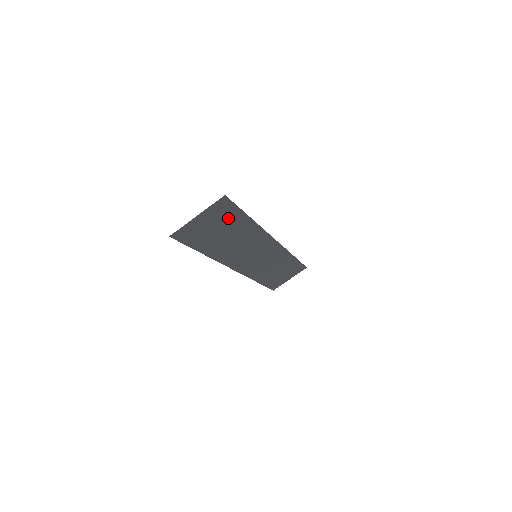
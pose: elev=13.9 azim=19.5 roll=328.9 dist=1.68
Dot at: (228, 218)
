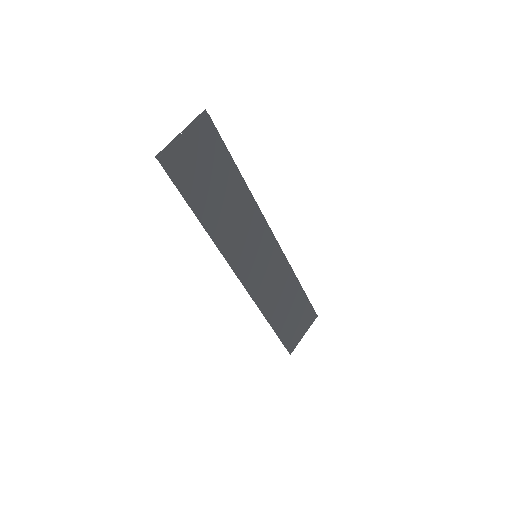
Dot at: (214, 156)
